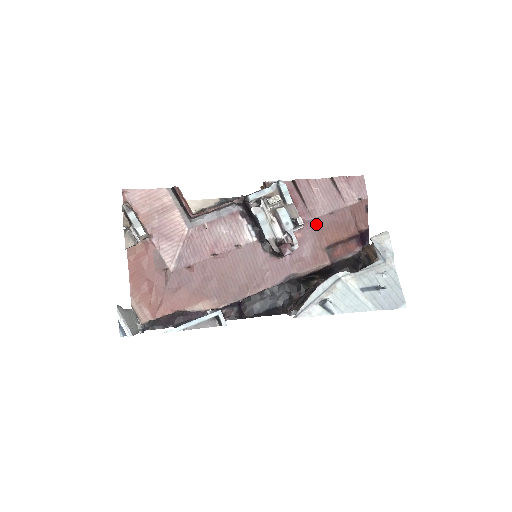
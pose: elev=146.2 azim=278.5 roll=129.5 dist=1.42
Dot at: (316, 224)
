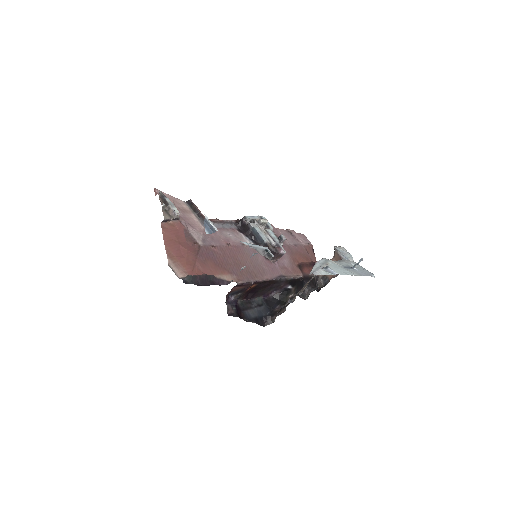
Dot at: (288, 249)
